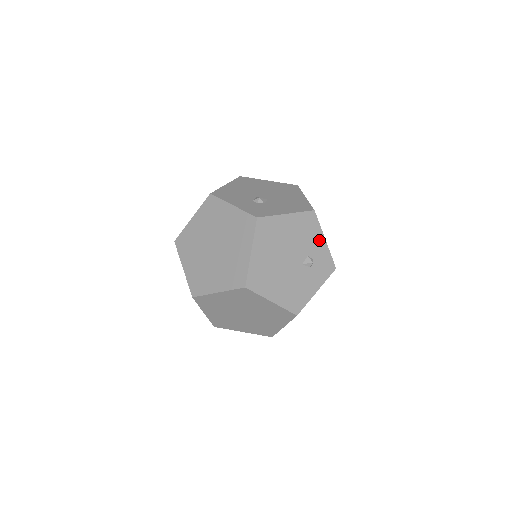
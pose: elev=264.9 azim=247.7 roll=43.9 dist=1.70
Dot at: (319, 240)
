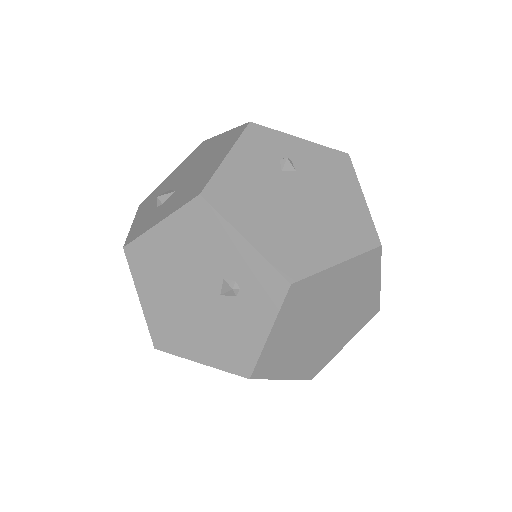
Dot at: (232, 243)
